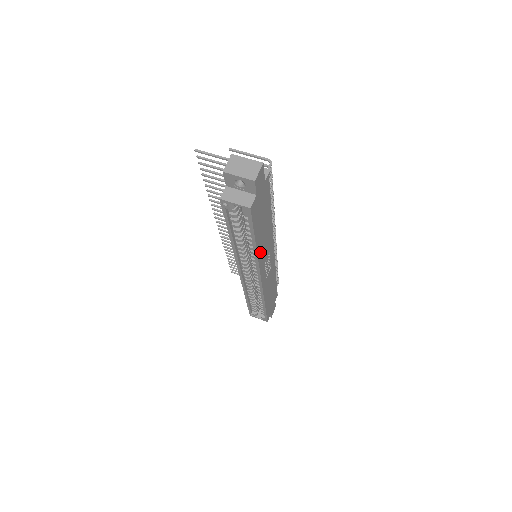
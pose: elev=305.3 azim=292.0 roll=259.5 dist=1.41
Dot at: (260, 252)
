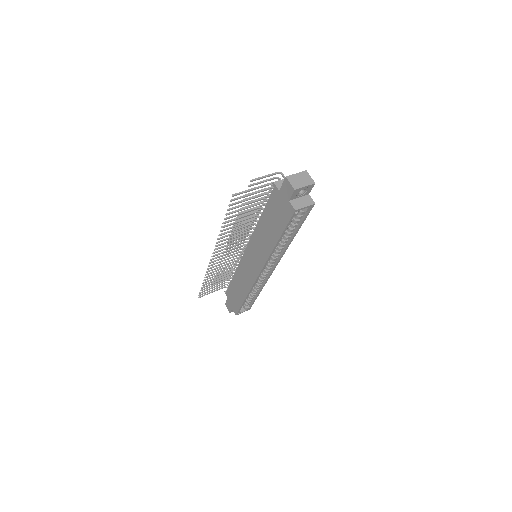
Dot at: occluded
